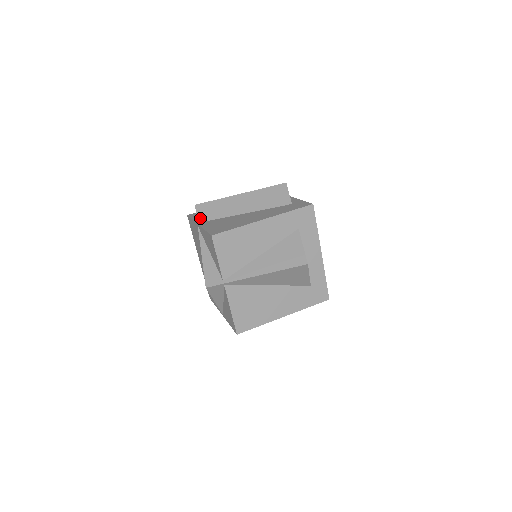
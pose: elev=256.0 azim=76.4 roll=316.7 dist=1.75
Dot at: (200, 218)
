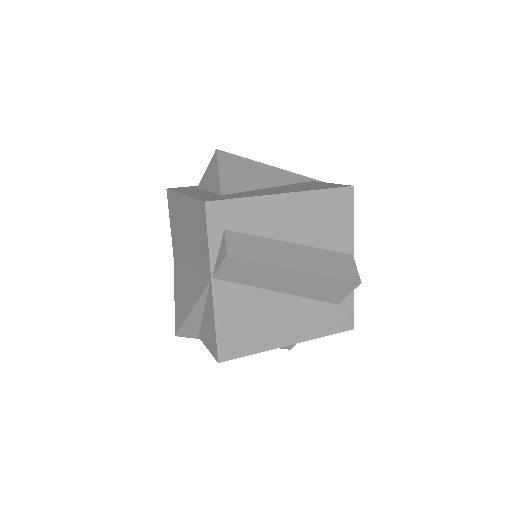
Dot at: (221, 275)
